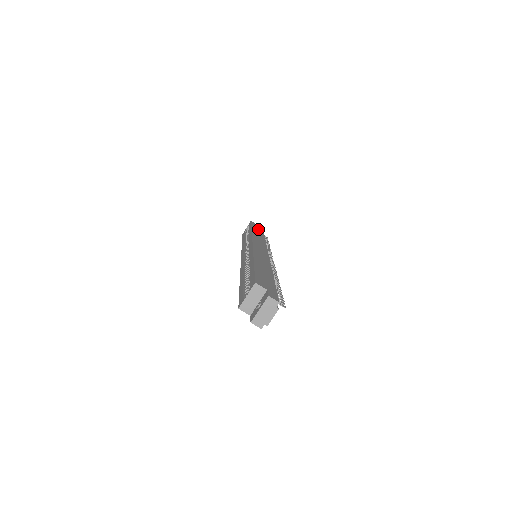
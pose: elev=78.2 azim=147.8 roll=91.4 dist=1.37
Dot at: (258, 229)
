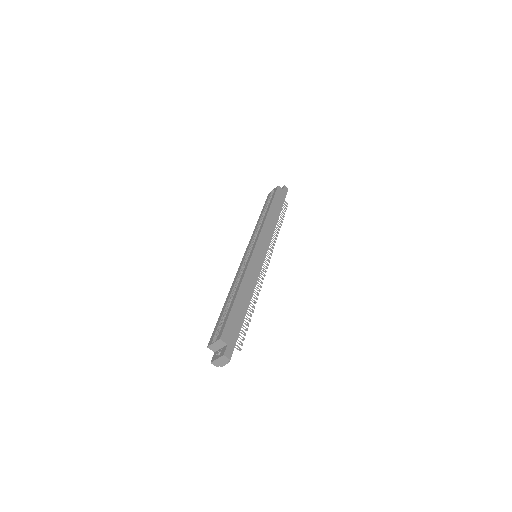
Dot at: (278, 203)
